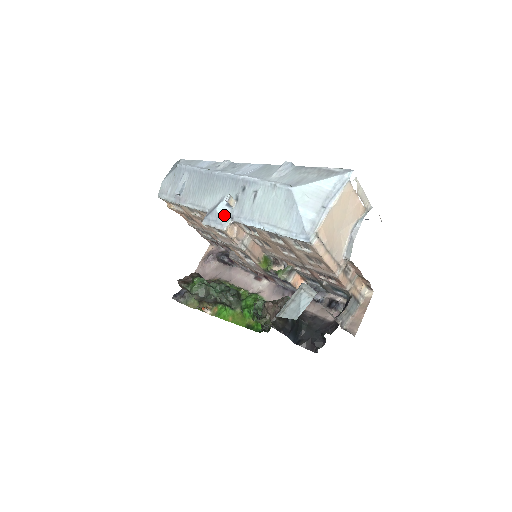
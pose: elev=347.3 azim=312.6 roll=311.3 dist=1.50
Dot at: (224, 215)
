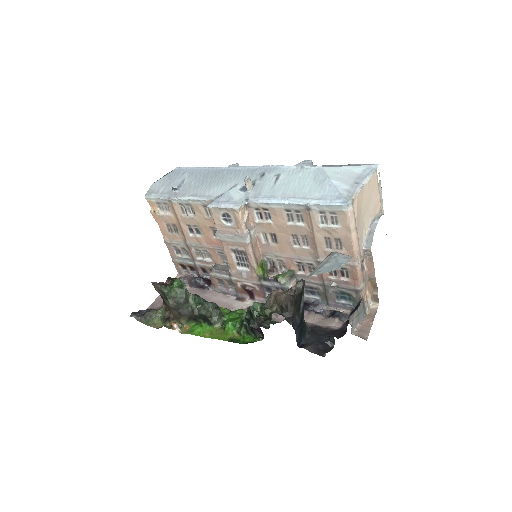
Dot at: (238, 197)
